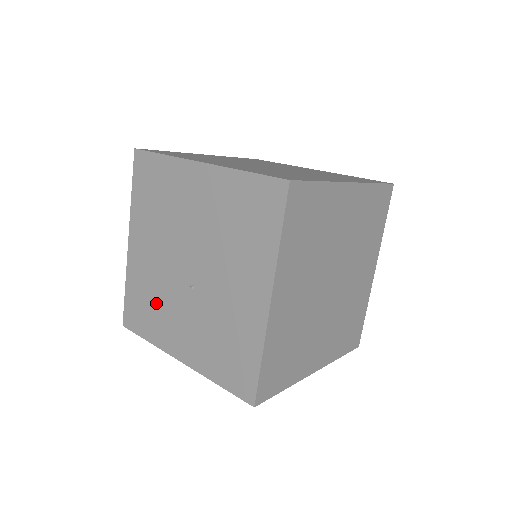
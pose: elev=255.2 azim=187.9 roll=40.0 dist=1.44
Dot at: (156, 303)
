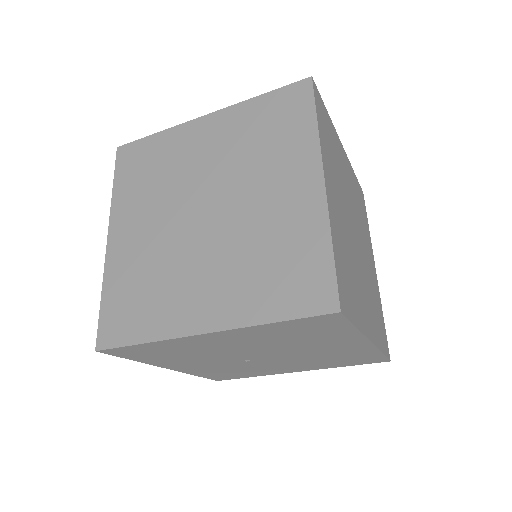
Dot at: (185, 356)
